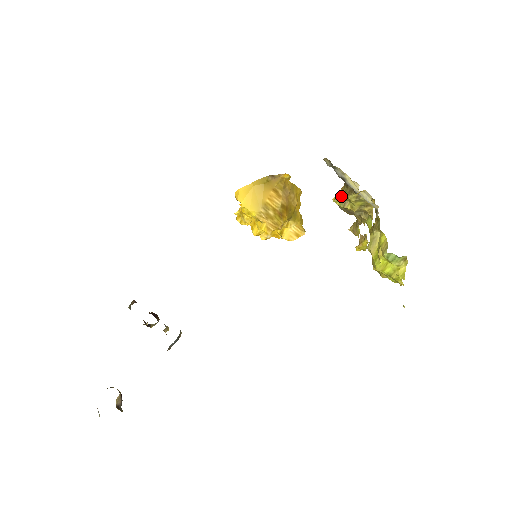
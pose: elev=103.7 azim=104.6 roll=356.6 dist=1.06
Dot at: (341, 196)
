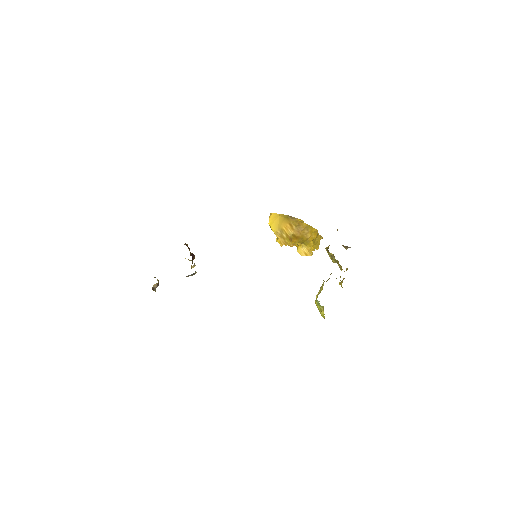
Dot at: (326, 249)
